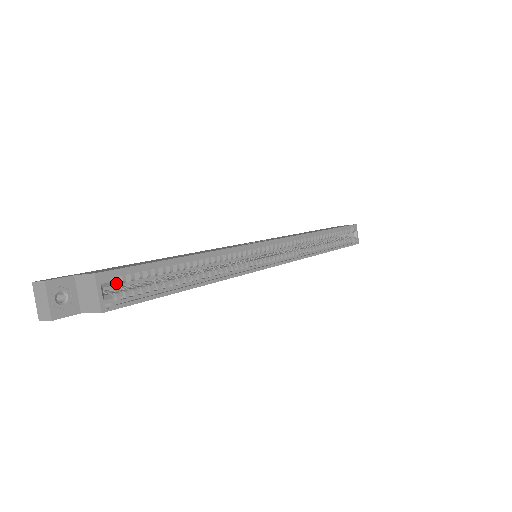
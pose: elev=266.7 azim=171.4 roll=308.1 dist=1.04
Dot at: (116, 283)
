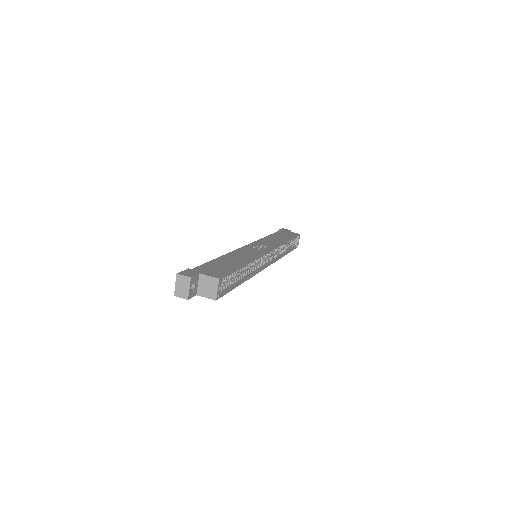
Dot at: occluded
